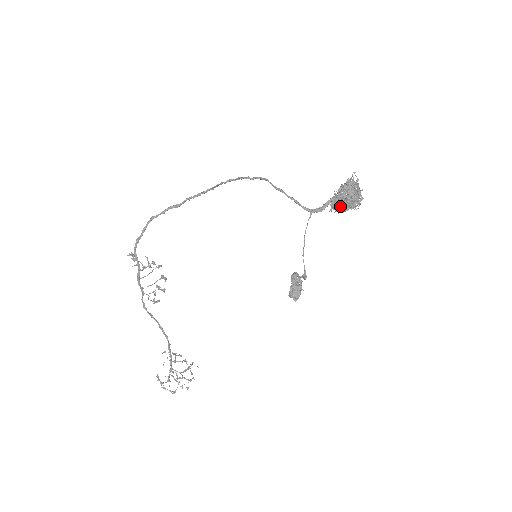
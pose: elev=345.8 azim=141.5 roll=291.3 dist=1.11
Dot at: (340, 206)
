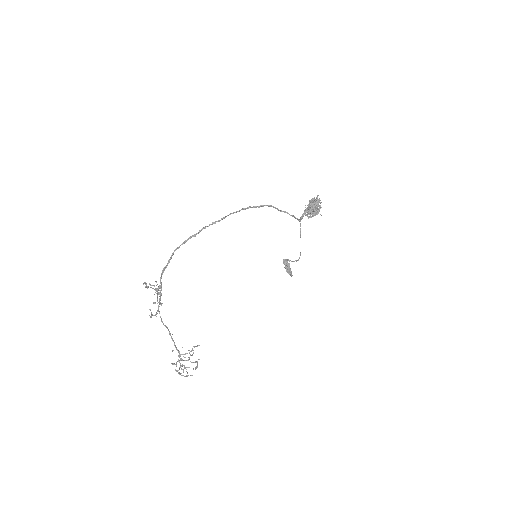
Dot at: (313, 214)
